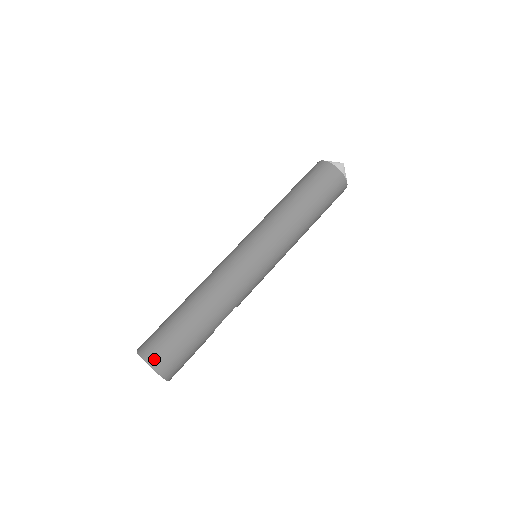
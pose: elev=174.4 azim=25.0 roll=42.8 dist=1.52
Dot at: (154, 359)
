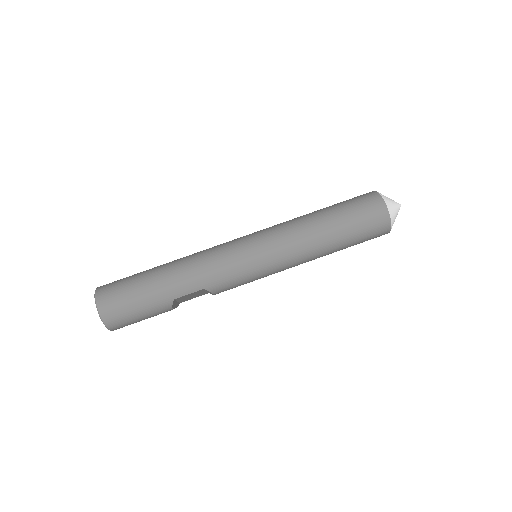
Dot at: (102, 293)
